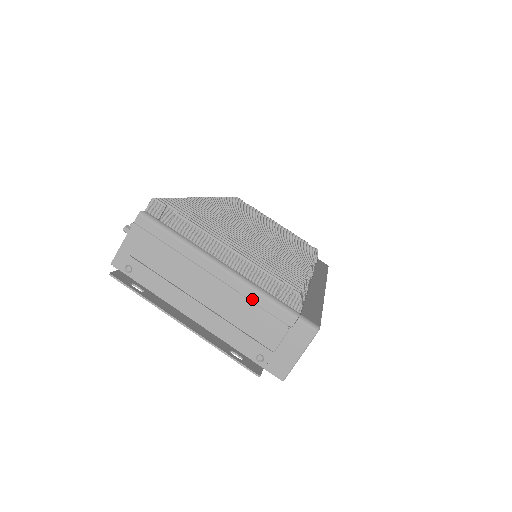
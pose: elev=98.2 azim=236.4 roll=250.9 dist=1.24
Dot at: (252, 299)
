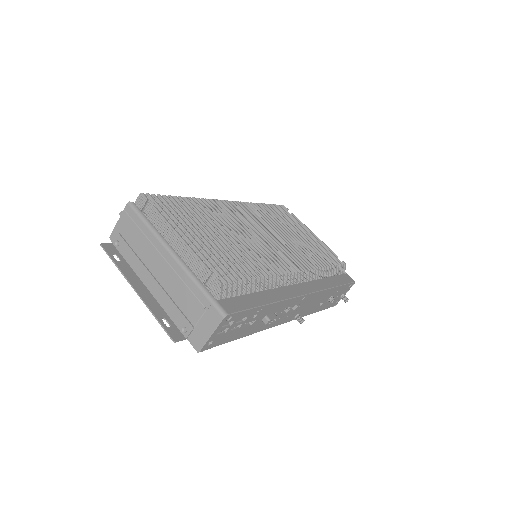
Dot at: (185, 281)
